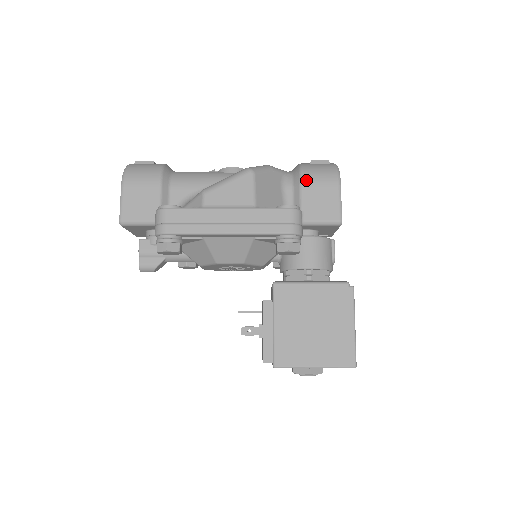
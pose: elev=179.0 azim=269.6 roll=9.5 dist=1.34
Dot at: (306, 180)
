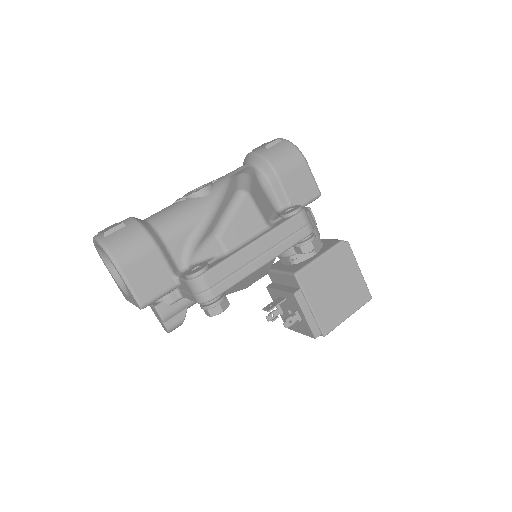
Dot at: (280, 171)
